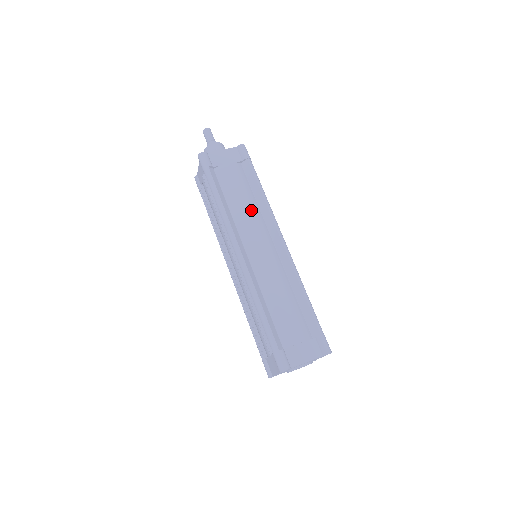
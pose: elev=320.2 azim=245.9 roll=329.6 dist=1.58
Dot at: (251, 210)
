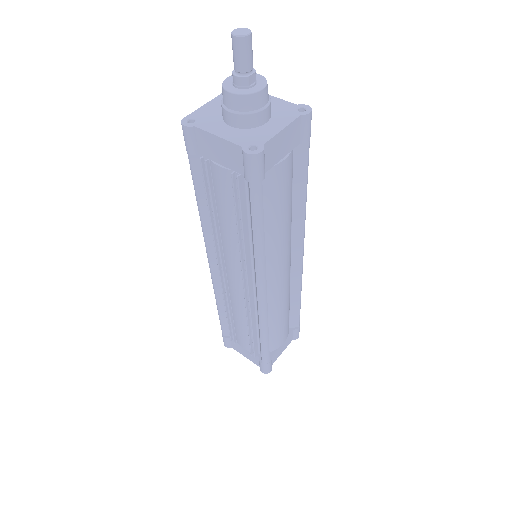
Dot at: (288, 228)
